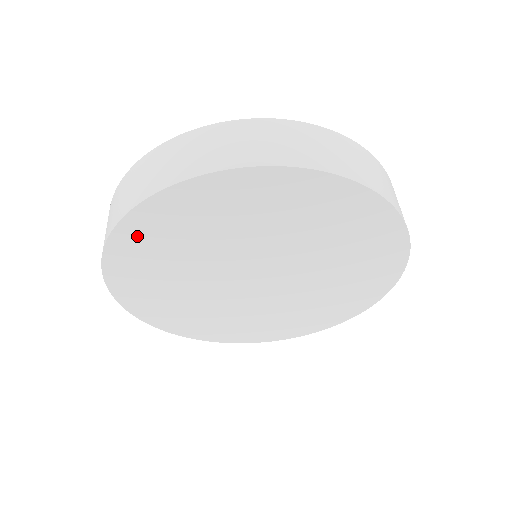
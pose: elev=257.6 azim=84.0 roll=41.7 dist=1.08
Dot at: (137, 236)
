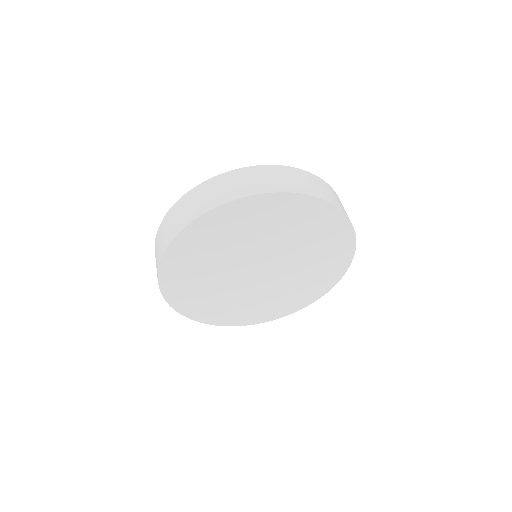
Dot at: (175, 291)
